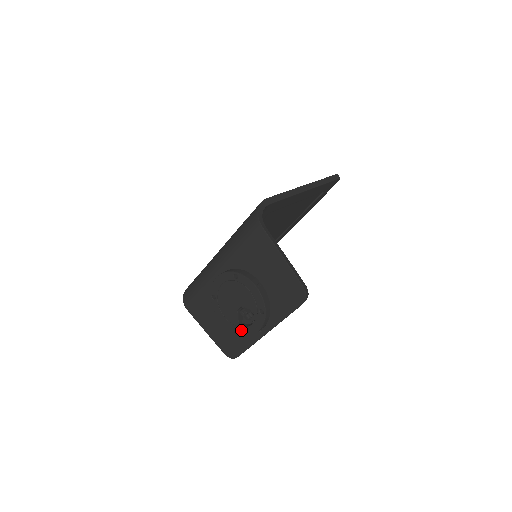
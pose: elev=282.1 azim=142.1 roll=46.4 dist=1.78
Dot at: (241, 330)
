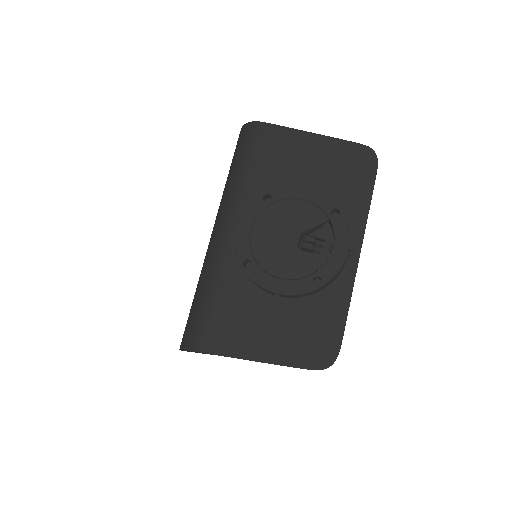
Dot at: (322, 273)
